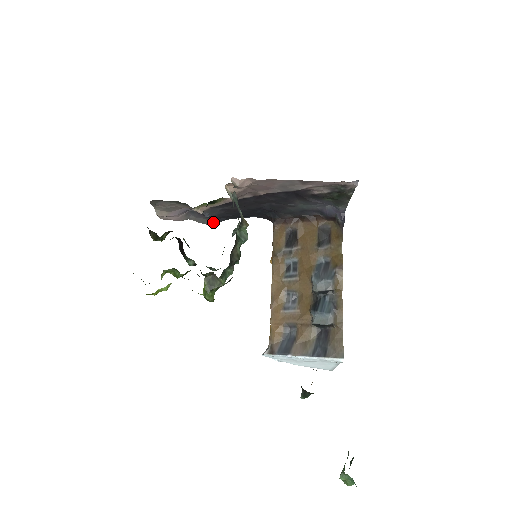
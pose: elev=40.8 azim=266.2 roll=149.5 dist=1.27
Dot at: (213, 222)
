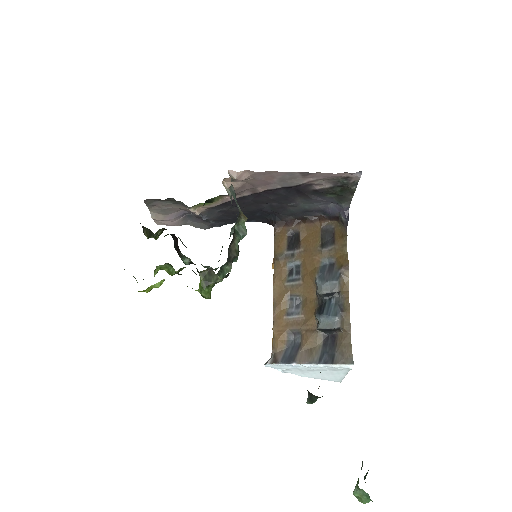
Dot at: (211, 227)
